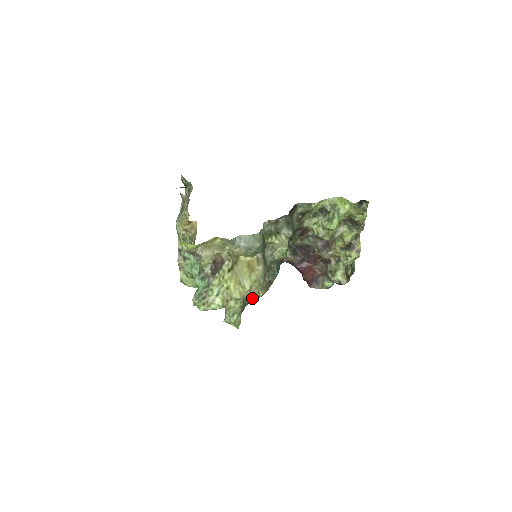
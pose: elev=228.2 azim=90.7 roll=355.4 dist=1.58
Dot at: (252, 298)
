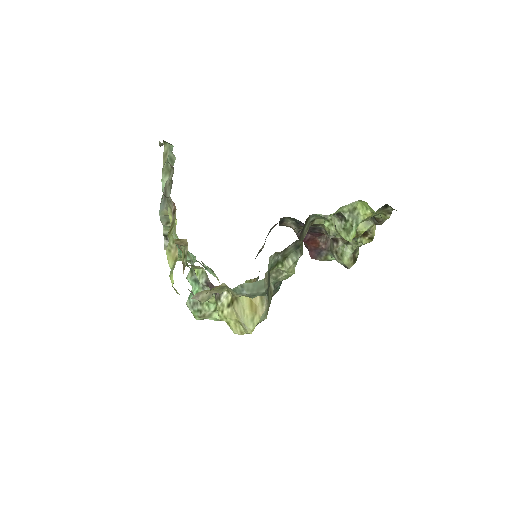
Dot at: occluded
